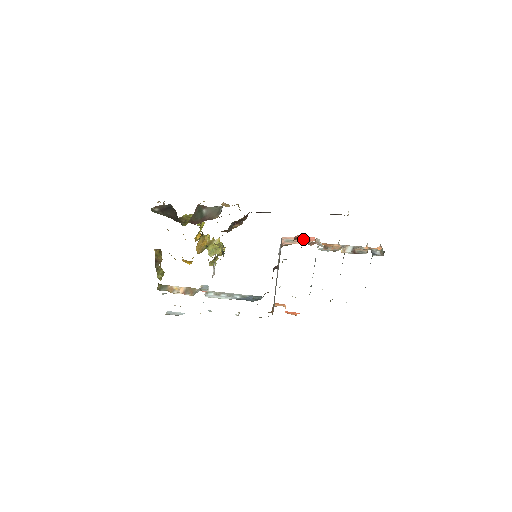
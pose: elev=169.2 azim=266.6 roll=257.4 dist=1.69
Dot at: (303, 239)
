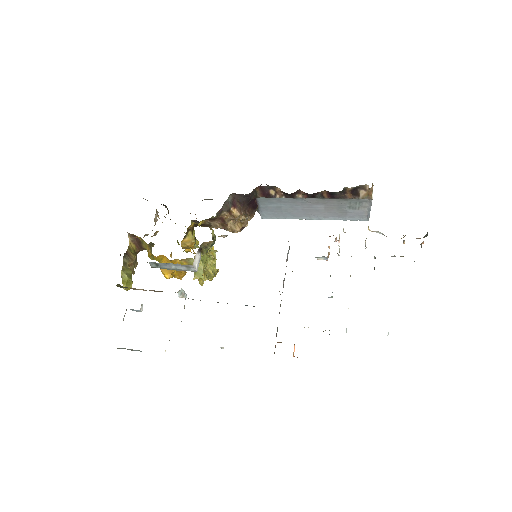
Dot at: occluded
